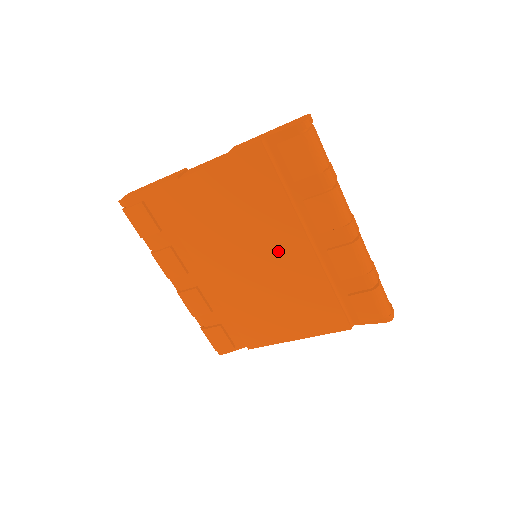
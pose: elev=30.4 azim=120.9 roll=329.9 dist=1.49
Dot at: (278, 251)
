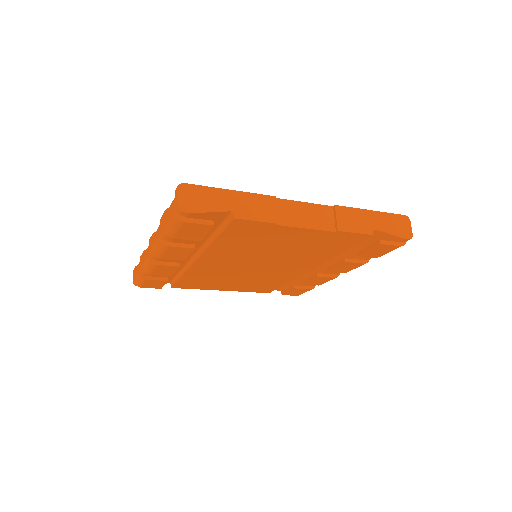
Dot at: (284, 267)
